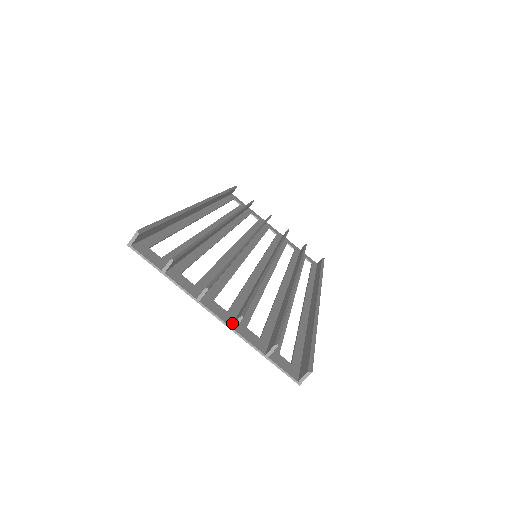
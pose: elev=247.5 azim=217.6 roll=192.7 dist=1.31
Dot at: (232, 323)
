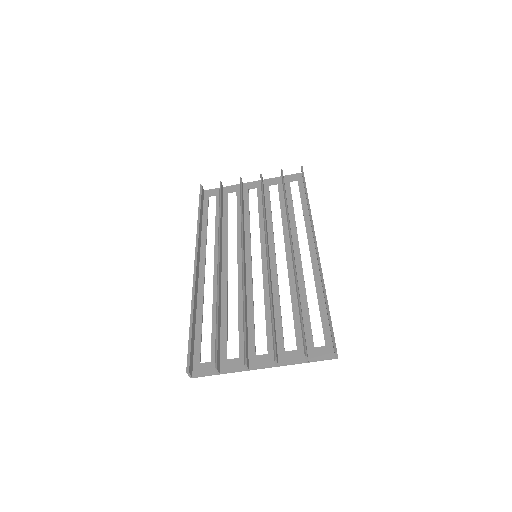
Dot at: occluded
